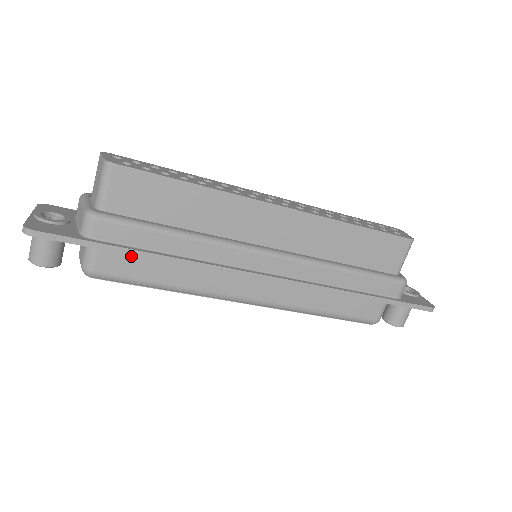
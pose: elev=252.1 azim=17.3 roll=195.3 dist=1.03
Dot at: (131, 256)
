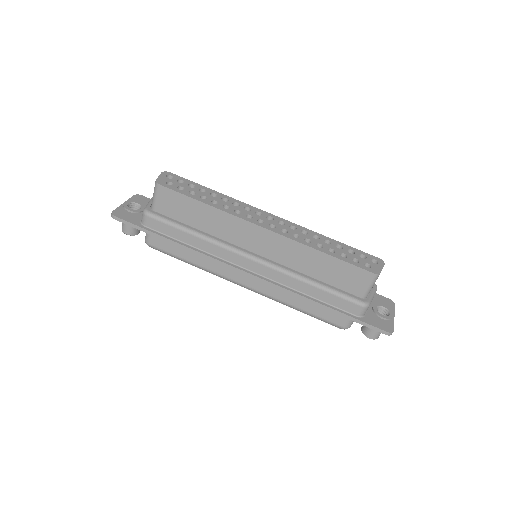
Dot at: occluded
